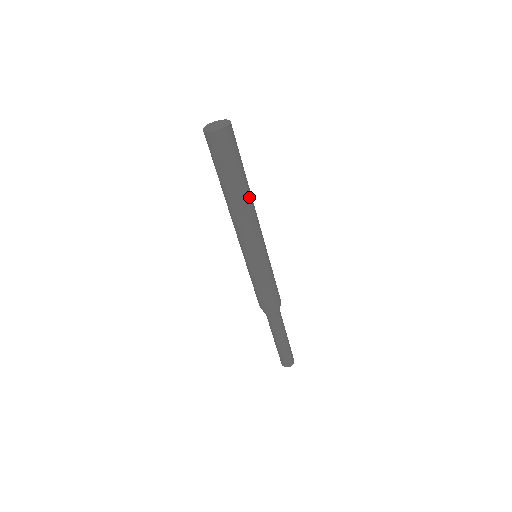
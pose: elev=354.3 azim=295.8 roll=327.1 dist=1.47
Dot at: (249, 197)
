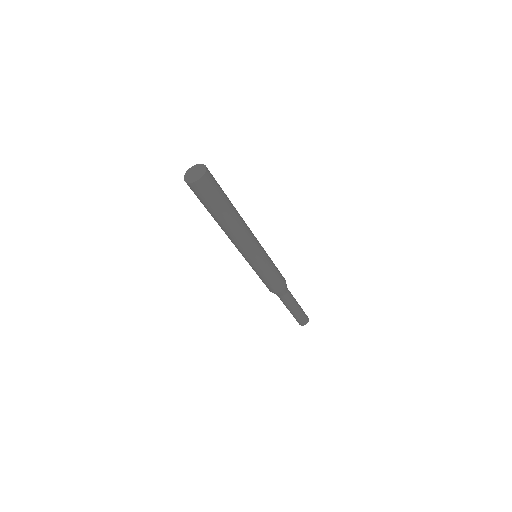
Dot at: (238, 219)
